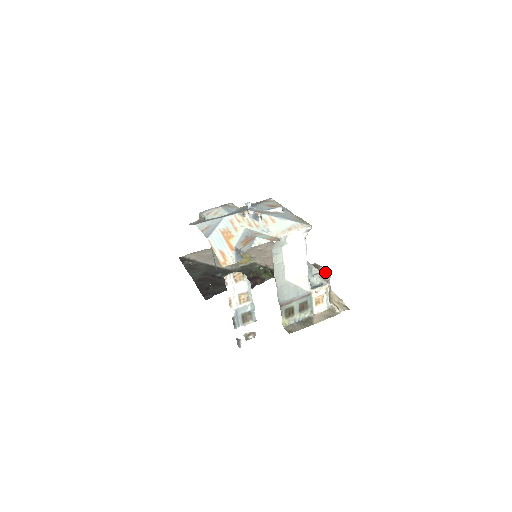
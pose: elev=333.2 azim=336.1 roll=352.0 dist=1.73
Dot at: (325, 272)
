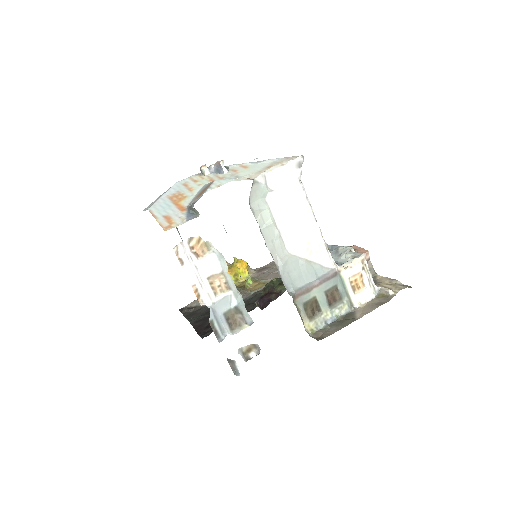
Dot at: (359, 249)
